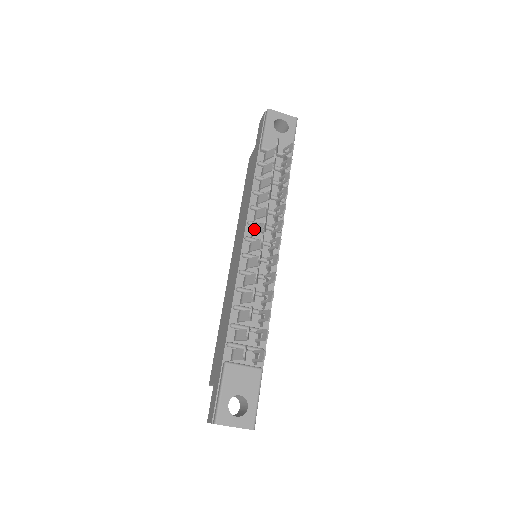
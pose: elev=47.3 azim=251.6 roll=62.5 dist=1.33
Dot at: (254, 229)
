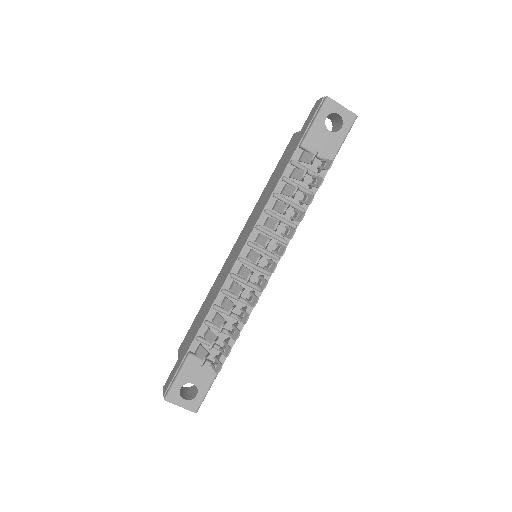
Dot at: (259, 237)
